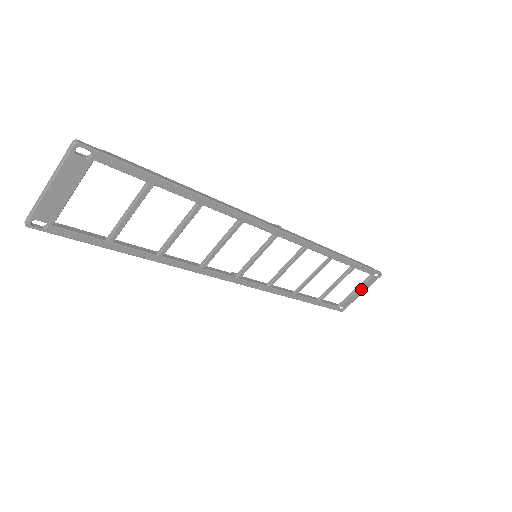
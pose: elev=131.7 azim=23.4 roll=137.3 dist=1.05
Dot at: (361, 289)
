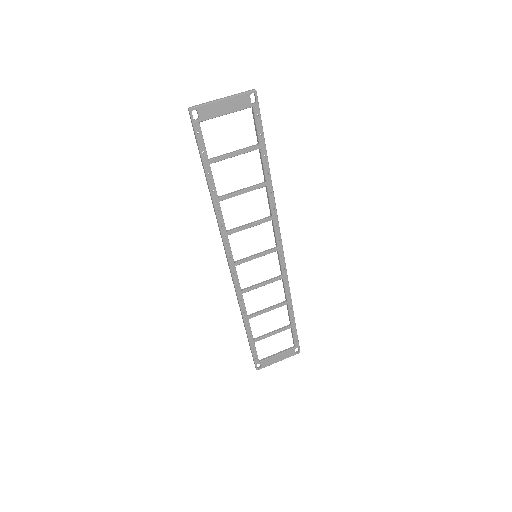
Dot at: (281, 356)
